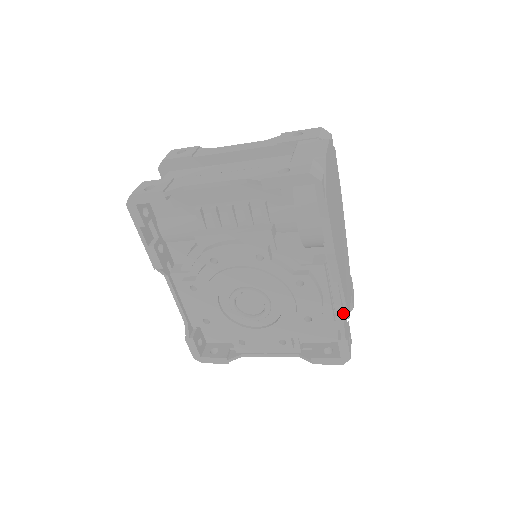
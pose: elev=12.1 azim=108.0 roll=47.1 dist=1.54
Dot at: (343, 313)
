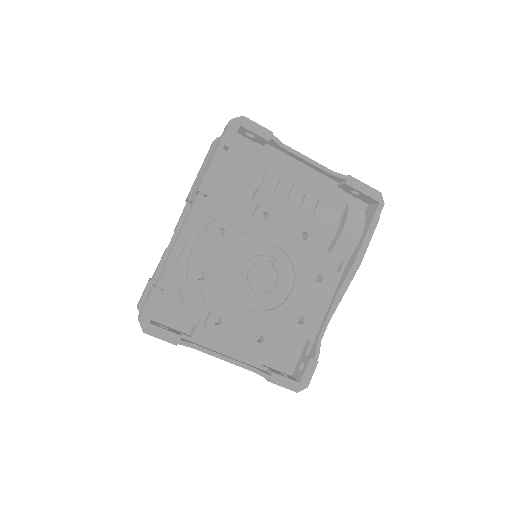
Dot at: (321, 335)
